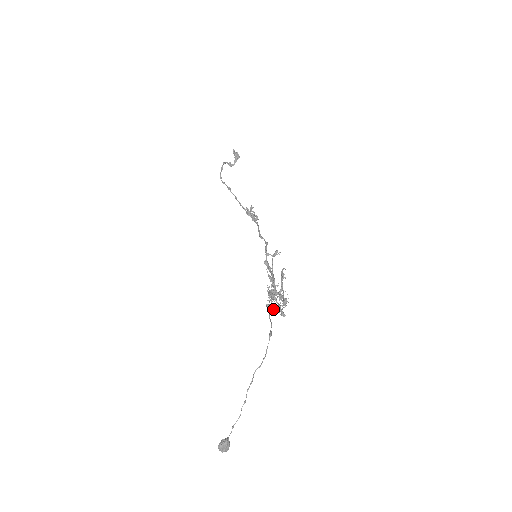
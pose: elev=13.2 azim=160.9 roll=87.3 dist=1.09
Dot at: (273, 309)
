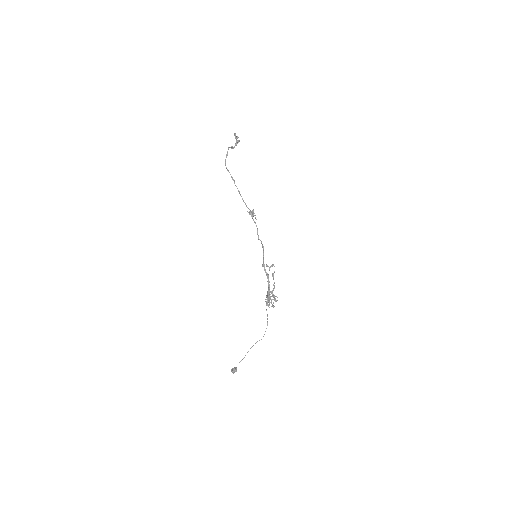
Dot at: occluded
